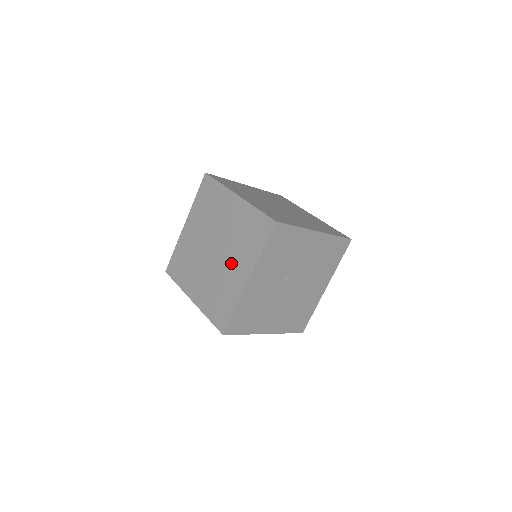
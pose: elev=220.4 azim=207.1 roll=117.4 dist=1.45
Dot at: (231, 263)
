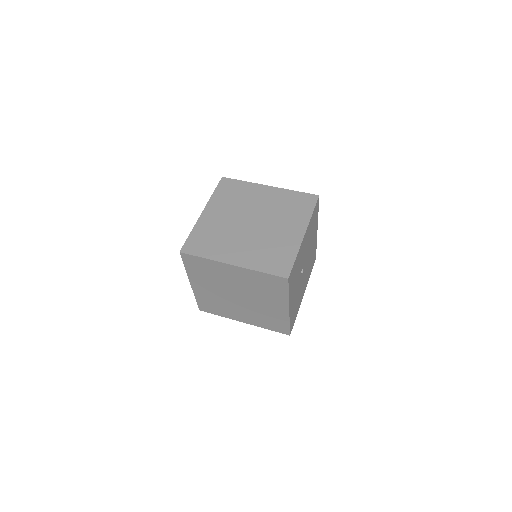
Dot at: (264, 303)
